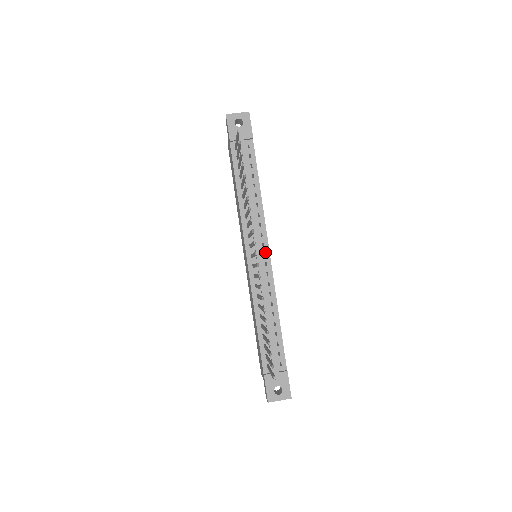
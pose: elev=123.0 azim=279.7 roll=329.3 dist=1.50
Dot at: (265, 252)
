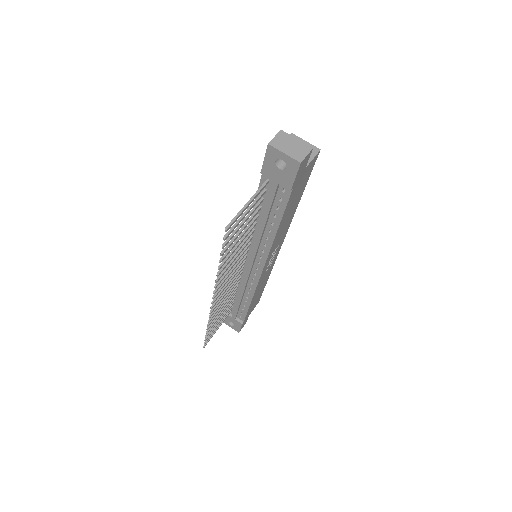
Dot at: (258, 268)
